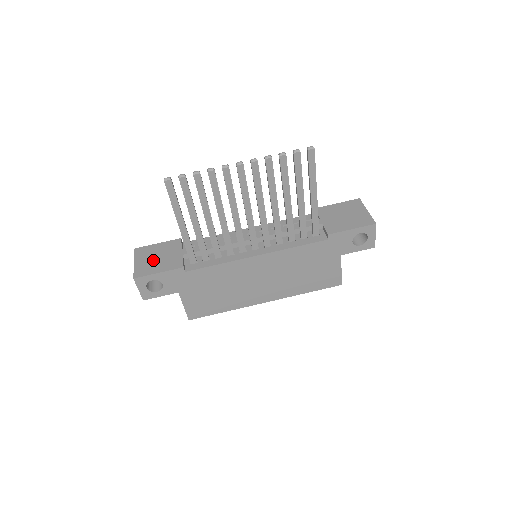
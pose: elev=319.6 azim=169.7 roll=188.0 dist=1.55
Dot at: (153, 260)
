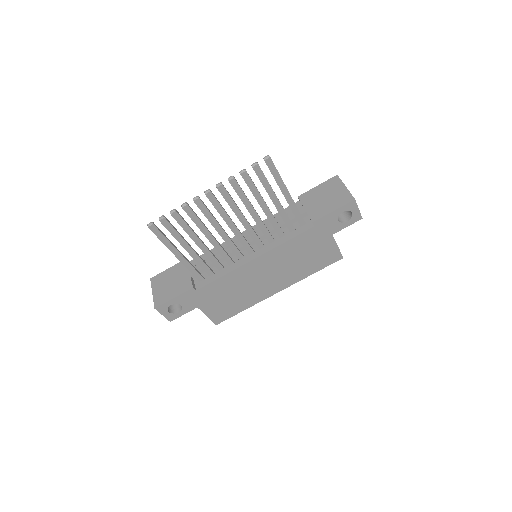
Dot at: (167, 286)
